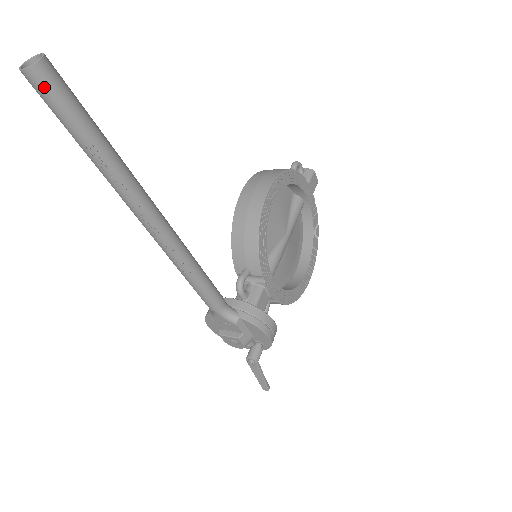
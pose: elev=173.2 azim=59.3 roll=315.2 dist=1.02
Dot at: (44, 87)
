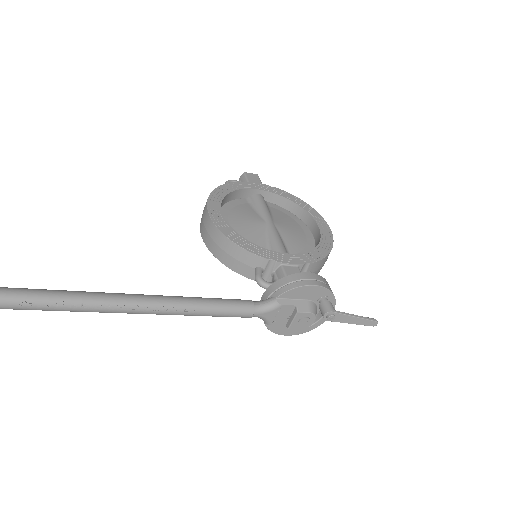
Dot at: out of frame
